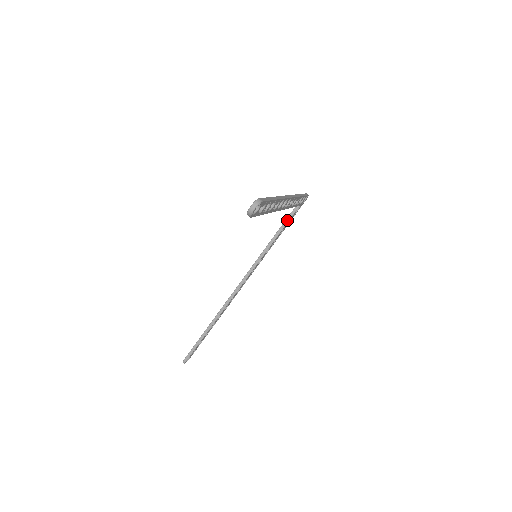
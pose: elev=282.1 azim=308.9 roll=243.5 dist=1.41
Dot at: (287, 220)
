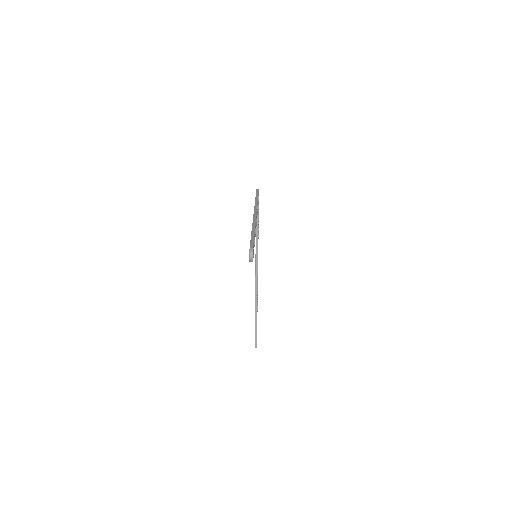
Dot at: (257, 216)
